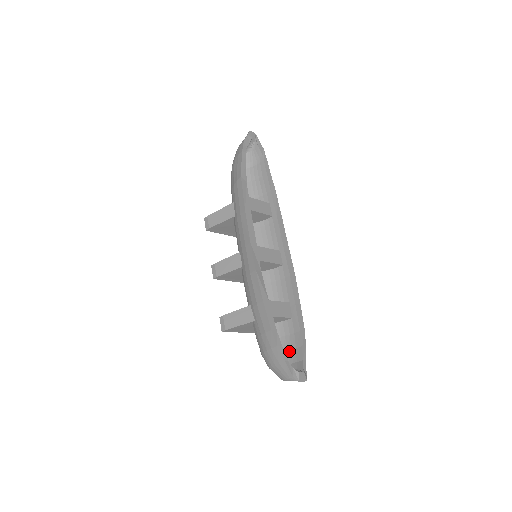
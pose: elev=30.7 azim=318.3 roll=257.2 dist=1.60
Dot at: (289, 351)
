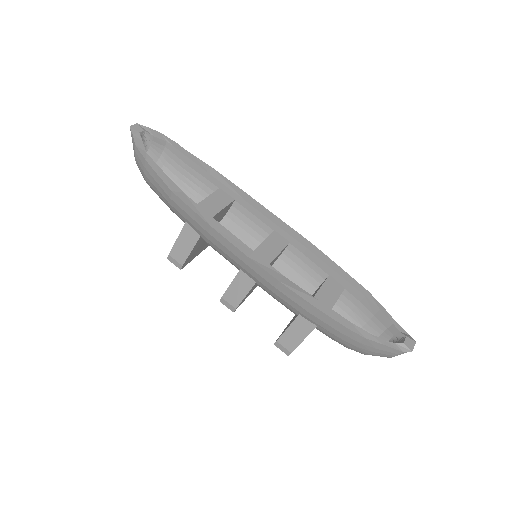
Dot at: (369, 322)
